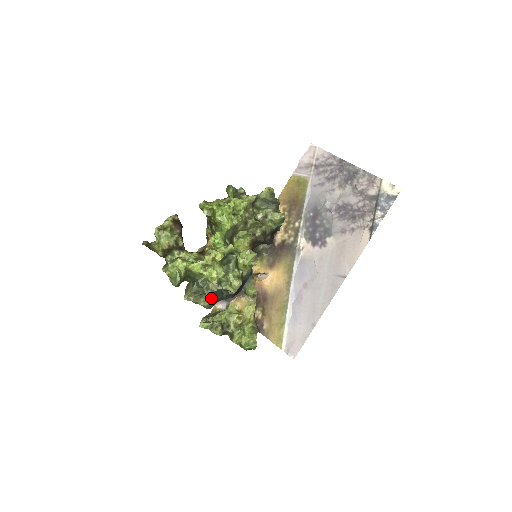
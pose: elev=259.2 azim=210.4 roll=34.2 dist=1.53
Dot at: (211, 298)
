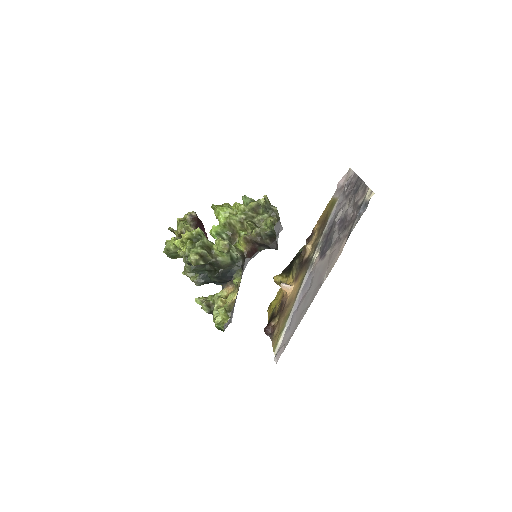
Dot at: (199, 276)
